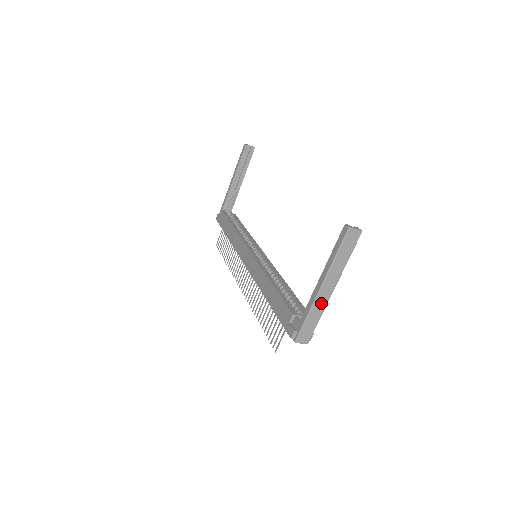
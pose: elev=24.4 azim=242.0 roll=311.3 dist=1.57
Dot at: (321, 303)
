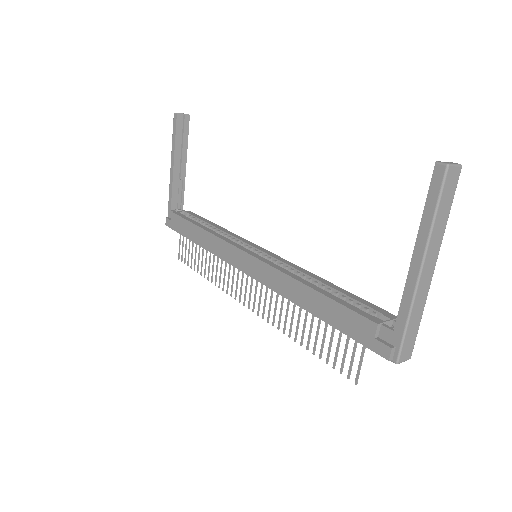
Dot at: (422, 294)
